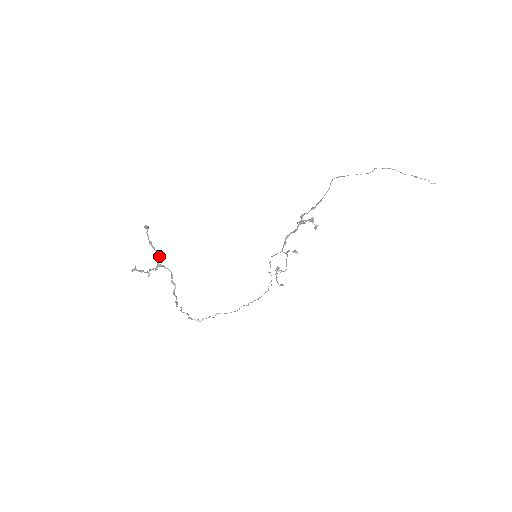
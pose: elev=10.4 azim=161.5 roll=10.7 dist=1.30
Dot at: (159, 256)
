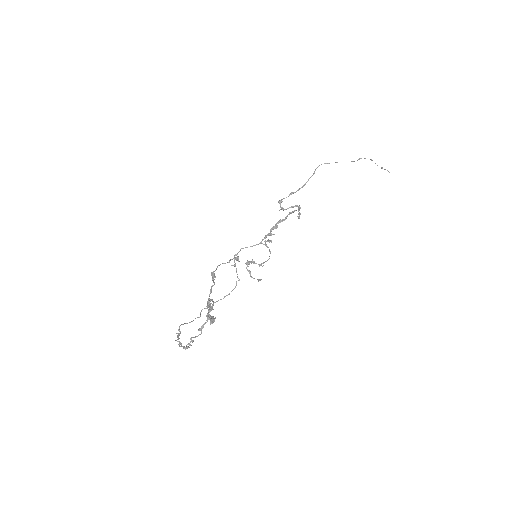
Dot at: occluded
